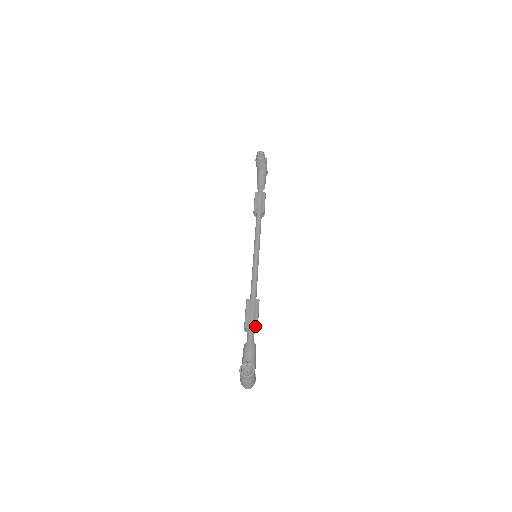
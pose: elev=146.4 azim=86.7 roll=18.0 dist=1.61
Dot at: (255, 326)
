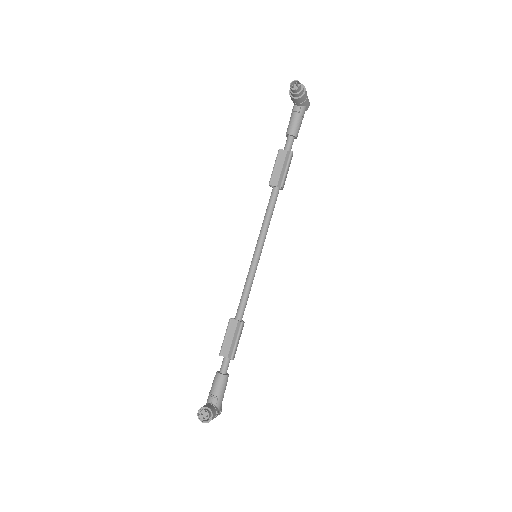
Dot at: (230, 357)
